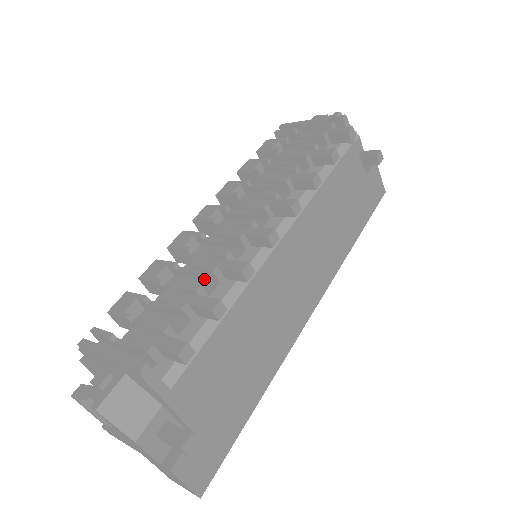
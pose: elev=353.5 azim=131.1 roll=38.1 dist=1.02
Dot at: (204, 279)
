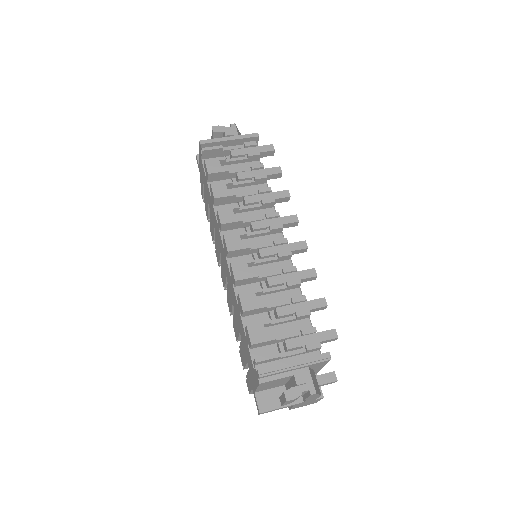
Dot at: (286, 290)
